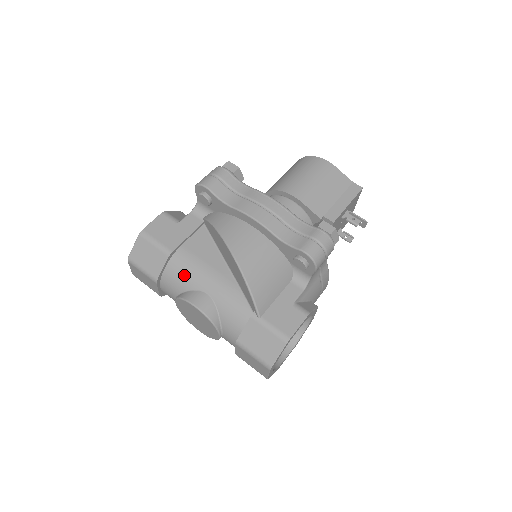
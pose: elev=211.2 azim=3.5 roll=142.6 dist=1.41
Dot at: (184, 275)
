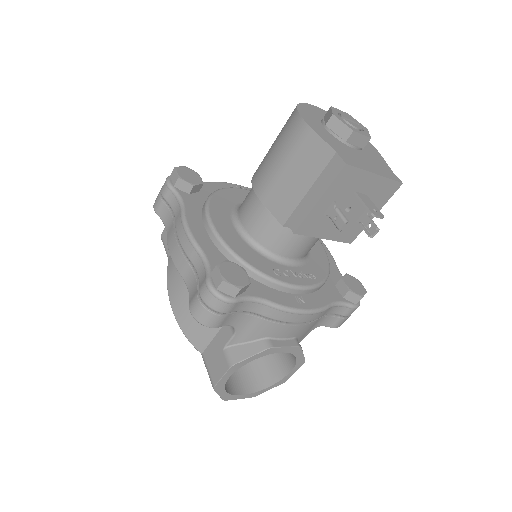
Dot at: occluded
